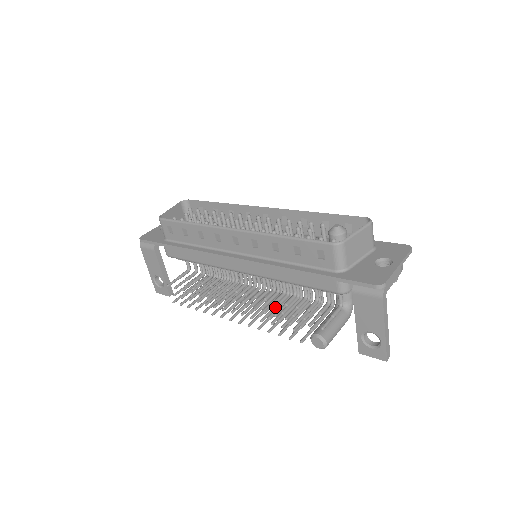
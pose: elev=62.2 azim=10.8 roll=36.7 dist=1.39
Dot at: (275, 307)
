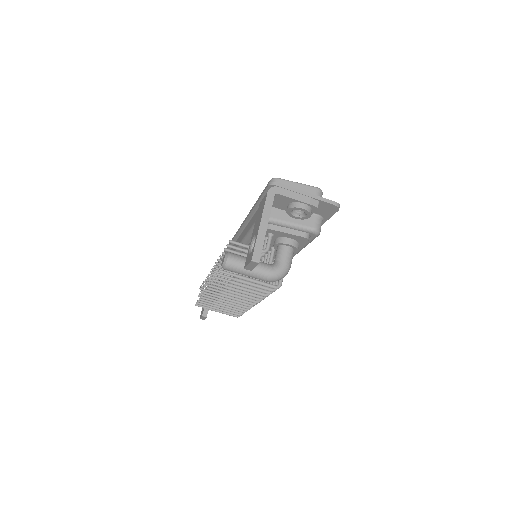
Dot at: occluded
